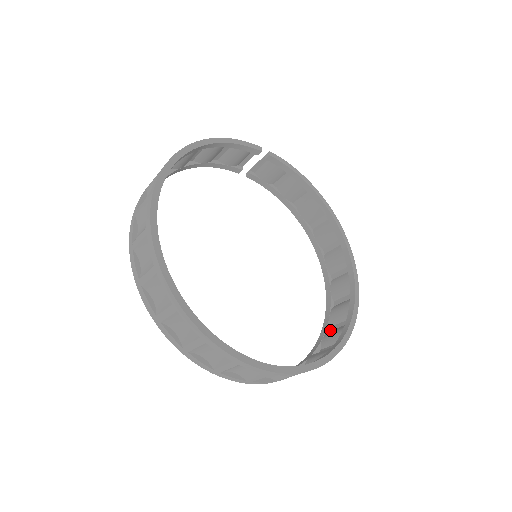
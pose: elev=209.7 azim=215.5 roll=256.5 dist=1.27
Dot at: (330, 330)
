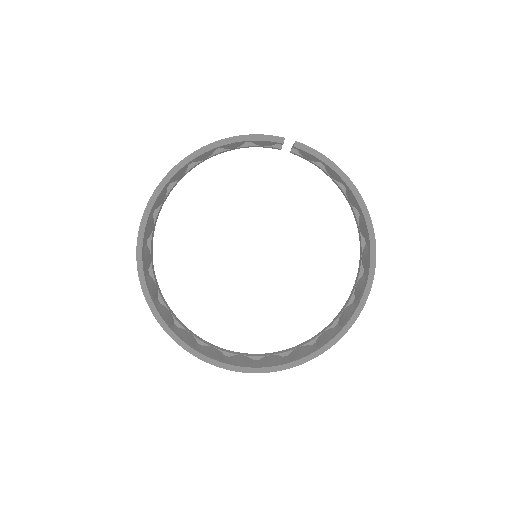
Dot at: (335, 327)
